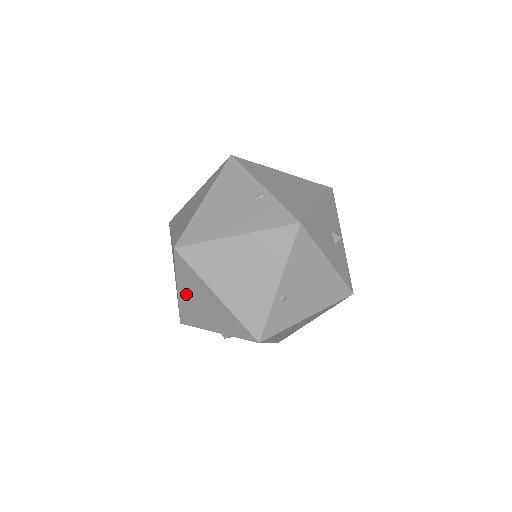
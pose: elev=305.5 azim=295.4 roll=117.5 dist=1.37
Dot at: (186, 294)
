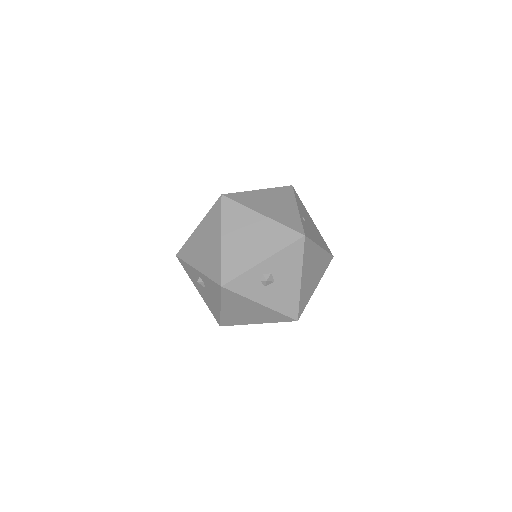
Dot at: (231, 237)
